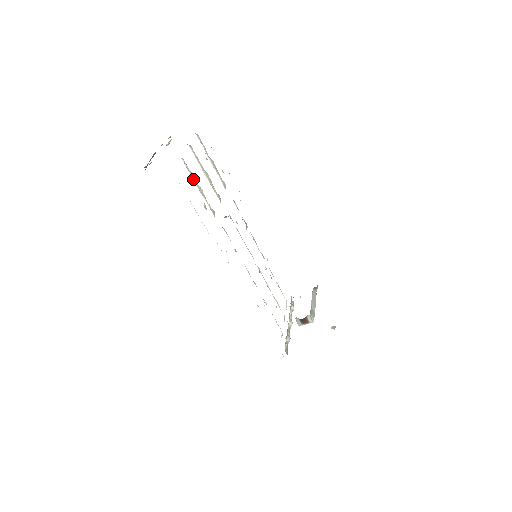
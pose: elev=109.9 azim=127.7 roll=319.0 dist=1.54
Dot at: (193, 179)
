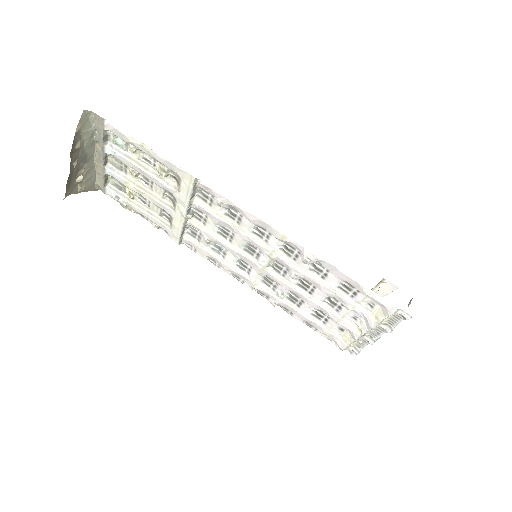
Dot at: (131, 162)
